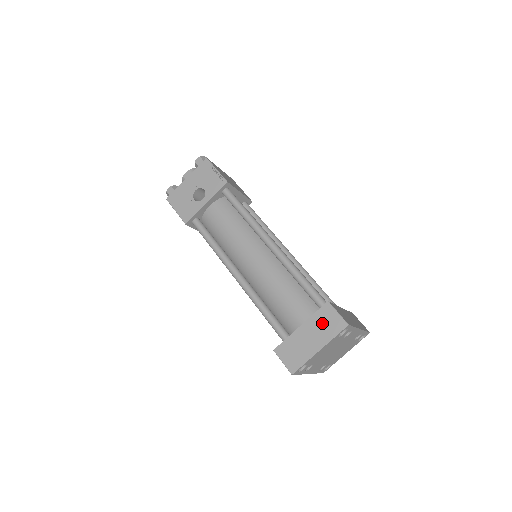
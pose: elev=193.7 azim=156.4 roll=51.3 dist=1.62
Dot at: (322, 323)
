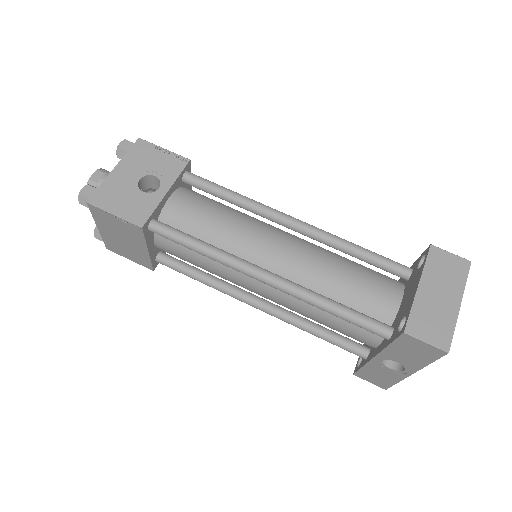
Dot at: (442, 271)
